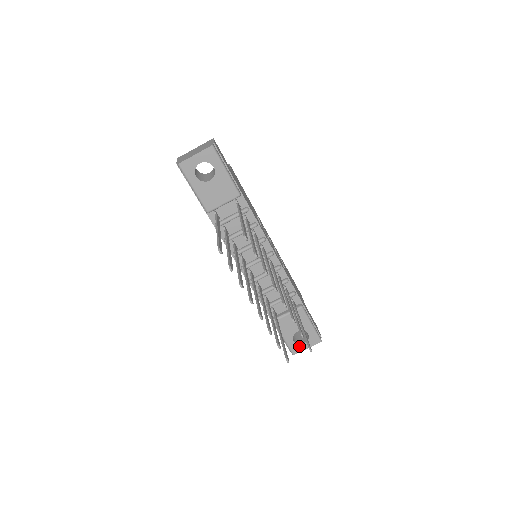
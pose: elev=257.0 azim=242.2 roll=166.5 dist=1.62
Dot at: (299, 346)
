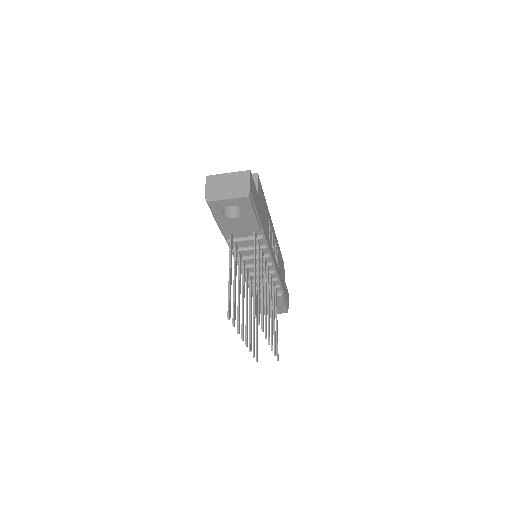
Dot at: occluded
